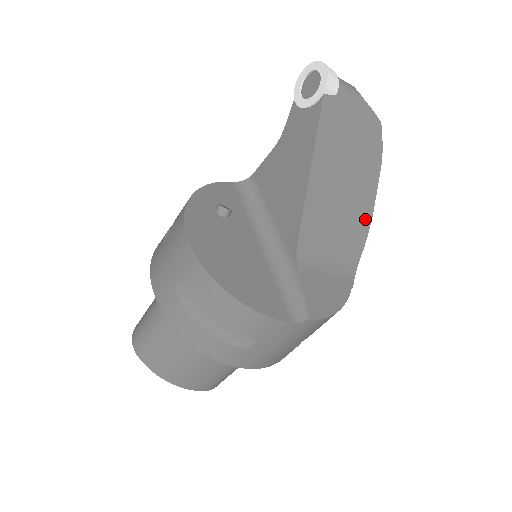
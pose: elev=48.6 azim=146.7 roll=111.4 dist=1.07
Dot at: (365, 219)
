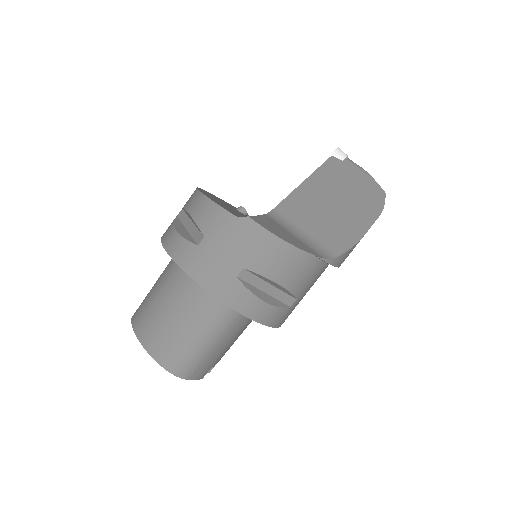
Dot at: (352, 235)
